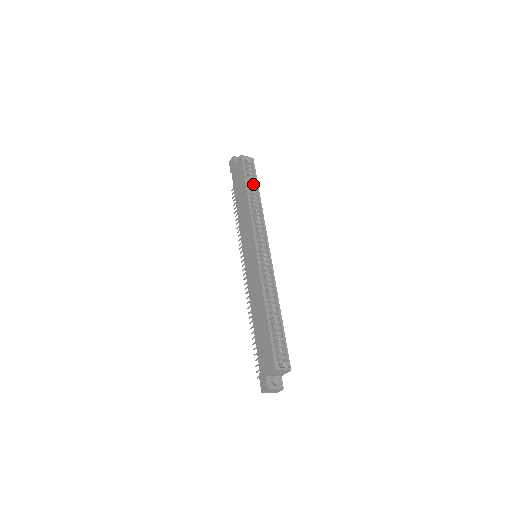
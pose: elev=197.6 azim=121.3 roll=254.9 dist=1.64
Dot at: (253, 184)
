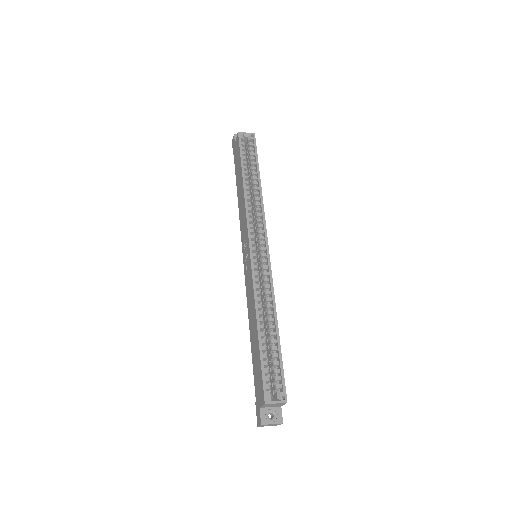
Dot at: (253, 166)
